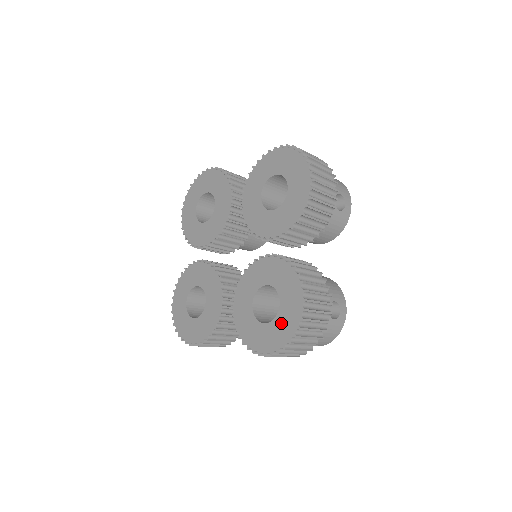
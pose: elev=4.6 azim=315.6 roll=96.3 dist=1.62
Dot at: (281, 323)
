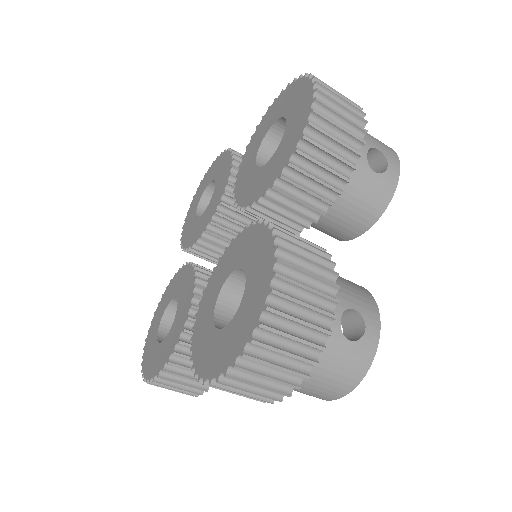
Dot at: (239, 322)
